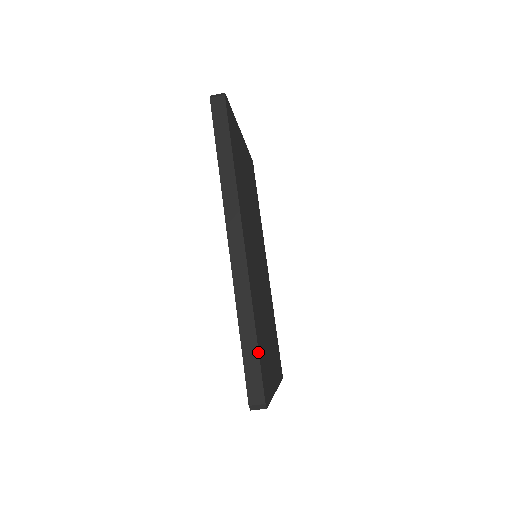
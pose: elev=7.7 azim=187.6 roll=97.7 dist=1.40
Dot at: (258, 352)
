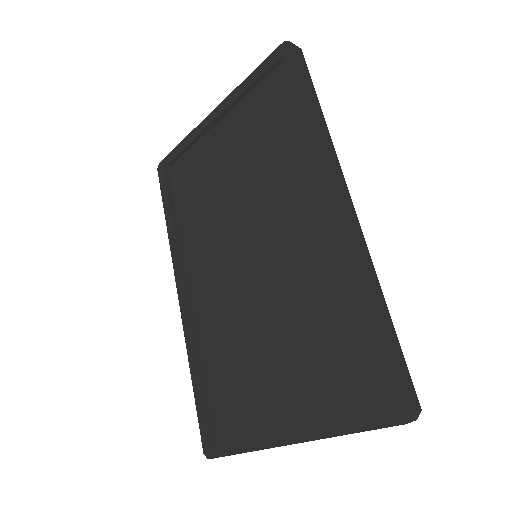
Dot at: (397, 338)
